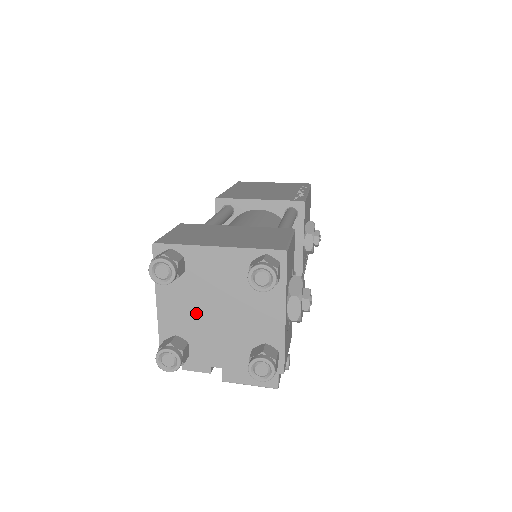
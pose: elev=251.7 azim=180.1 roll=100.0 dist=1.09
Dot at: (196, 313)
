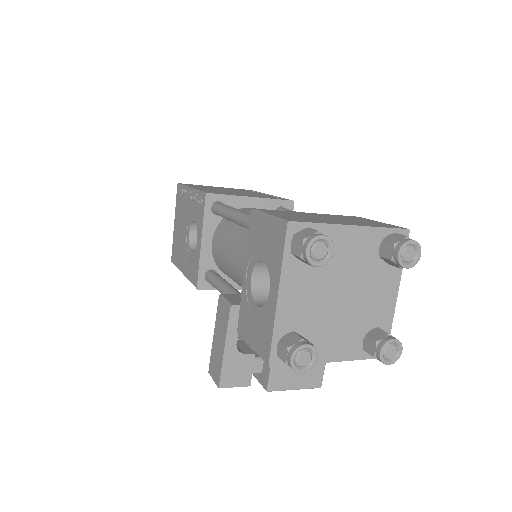
Dot at: (318, 302)
